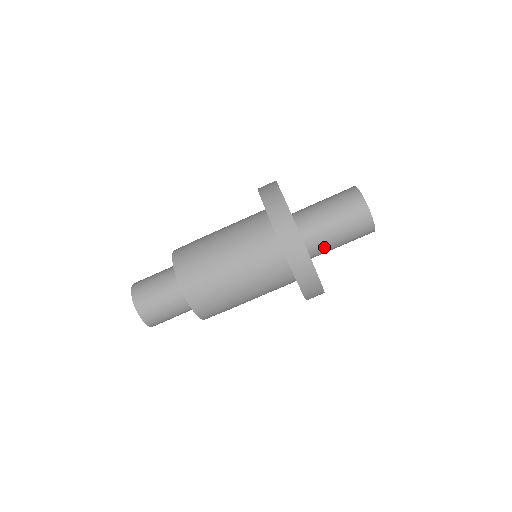
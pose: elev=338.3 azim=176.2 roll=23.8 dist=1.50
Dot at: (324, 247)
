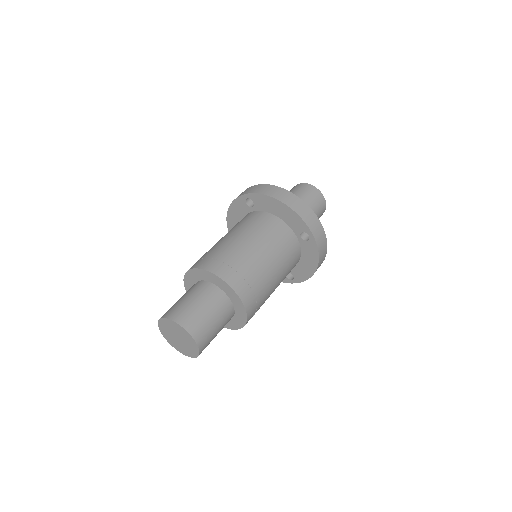
Dot at: occluded
